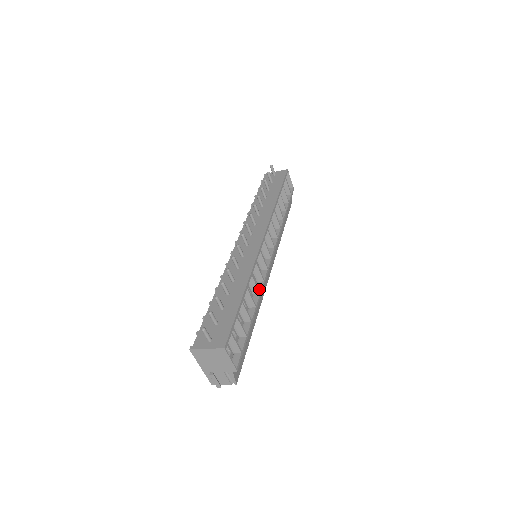
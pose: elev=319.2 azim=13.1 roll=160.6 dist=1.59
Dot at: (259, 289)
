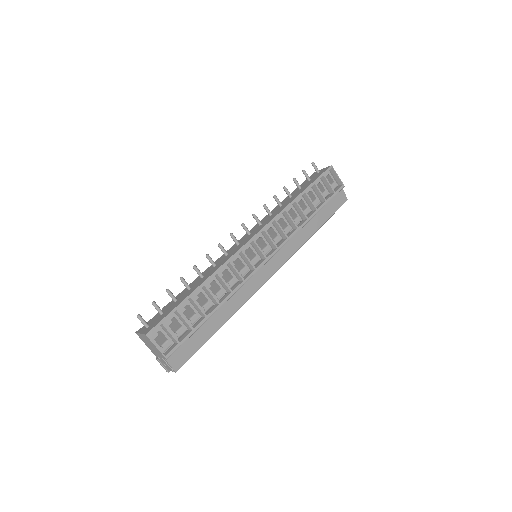
Dot at: (234, 288)
